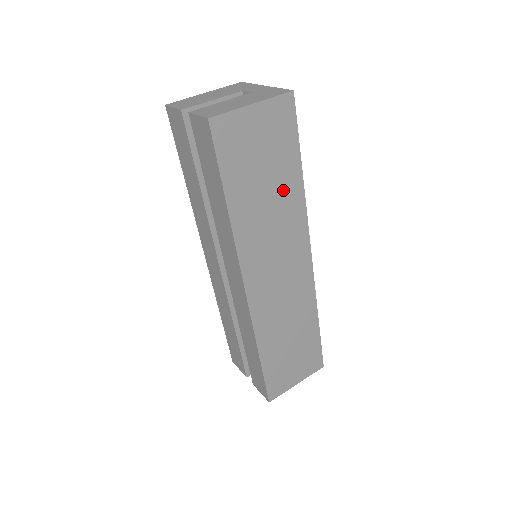
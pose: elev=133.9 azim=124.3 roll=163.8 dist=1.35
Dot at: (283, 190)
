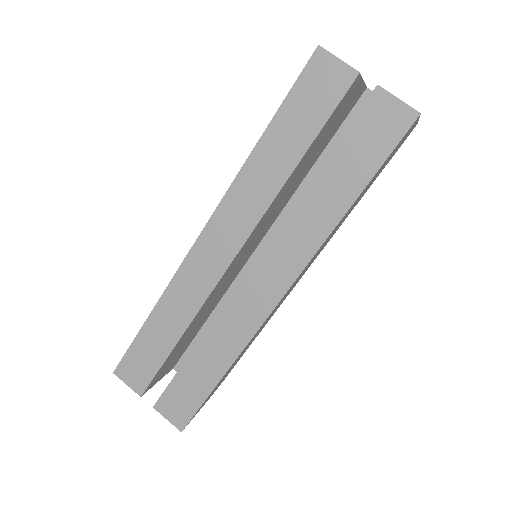
Dot at: (354, 206)
